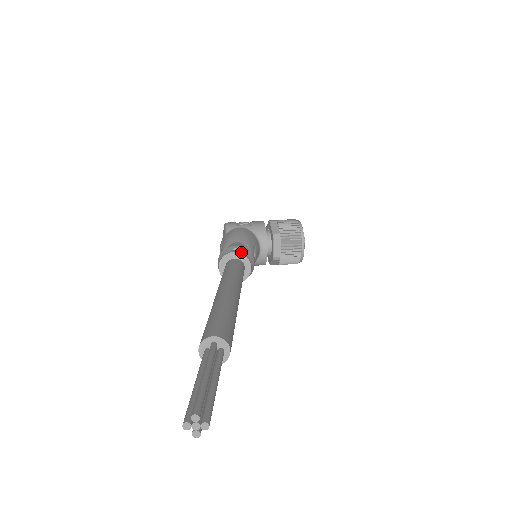
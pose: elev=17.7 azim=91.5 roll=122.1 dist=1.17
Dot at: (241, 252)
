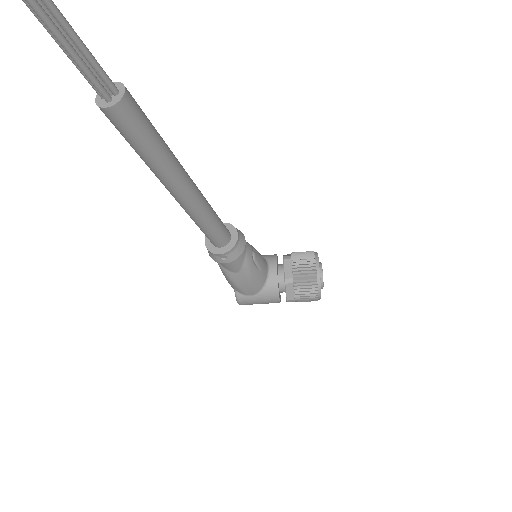
Dot at: (229, 224)
